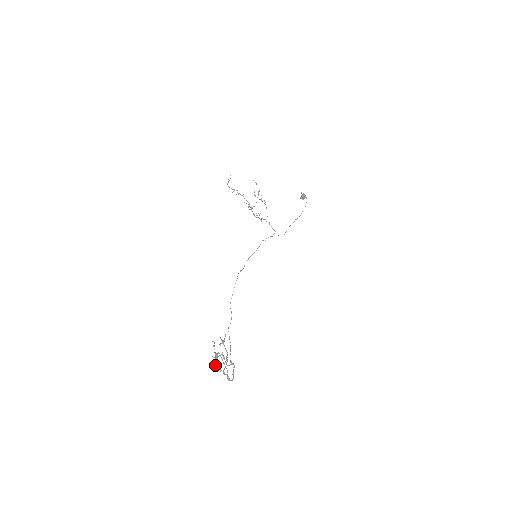
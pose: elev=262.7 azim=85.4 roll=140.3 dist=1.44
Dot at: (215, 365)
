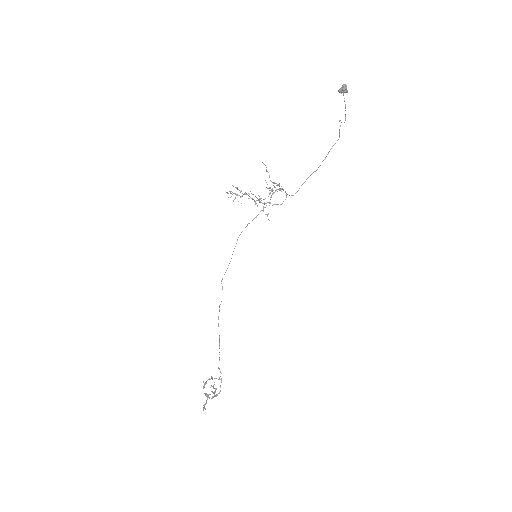
Dot at: (205, 394)
